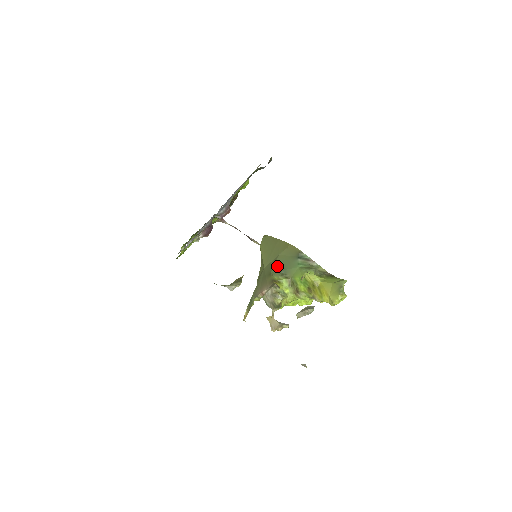
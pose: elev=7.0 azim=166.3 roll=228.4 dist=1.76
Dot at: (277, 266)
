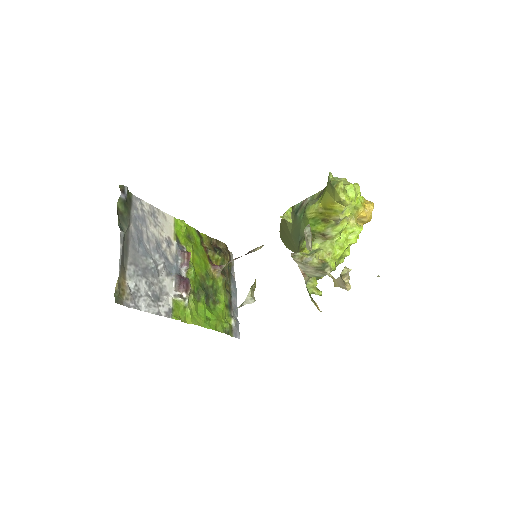
Dot at: (295, 242)
